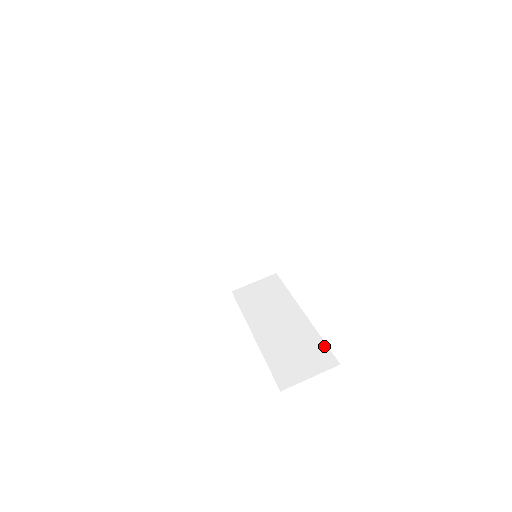
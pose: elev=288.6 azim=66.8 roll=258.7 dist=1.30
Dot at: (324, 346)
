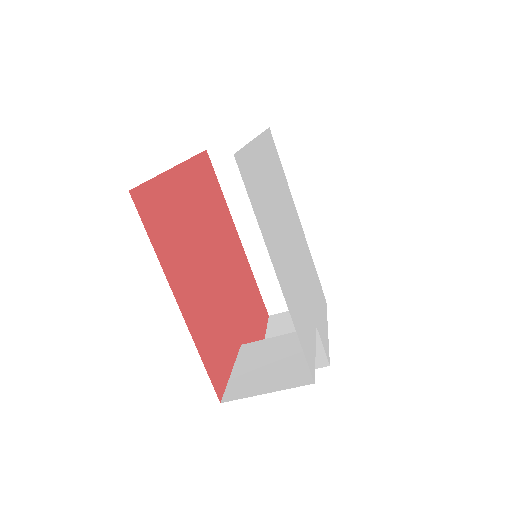
Dot at: occluded
